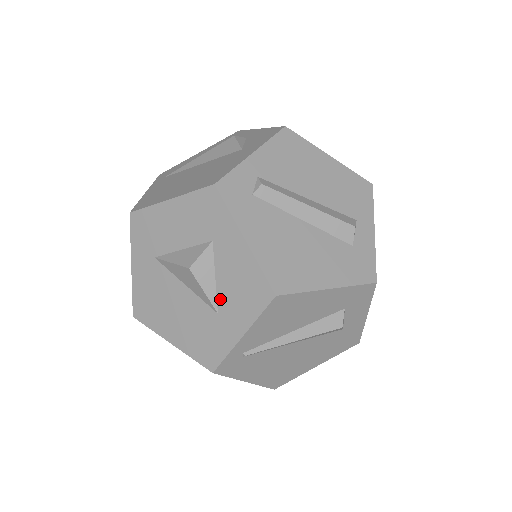
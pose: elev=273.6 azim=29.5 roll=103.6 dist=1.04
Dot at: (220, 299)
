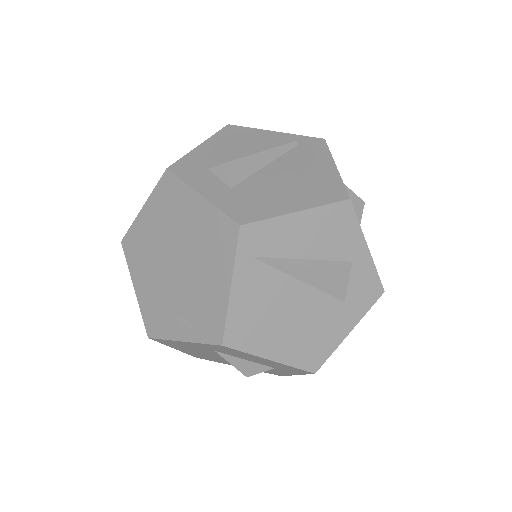
Dot at: occluded
